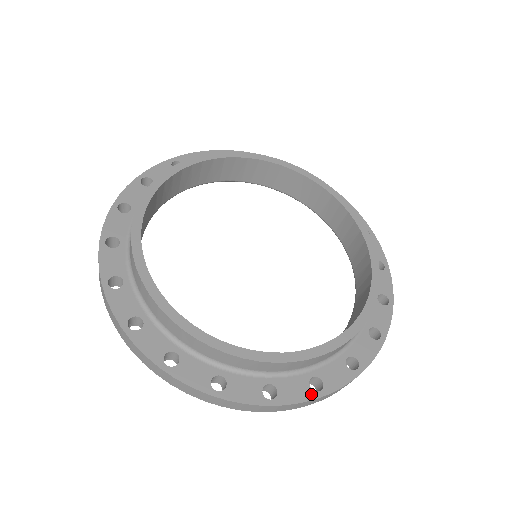
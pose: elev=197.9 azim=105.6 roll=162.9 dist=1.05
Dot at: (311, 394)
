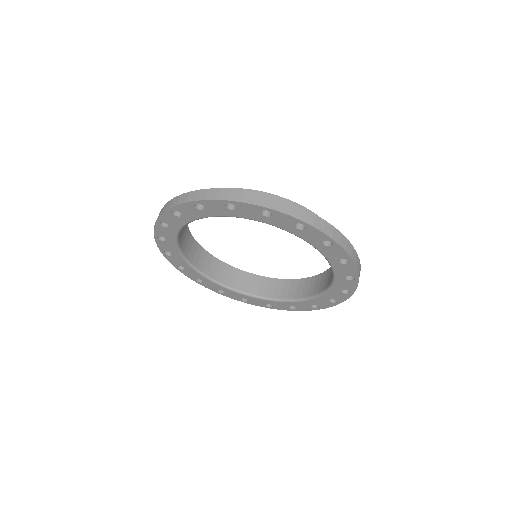
Dot at: occluded
